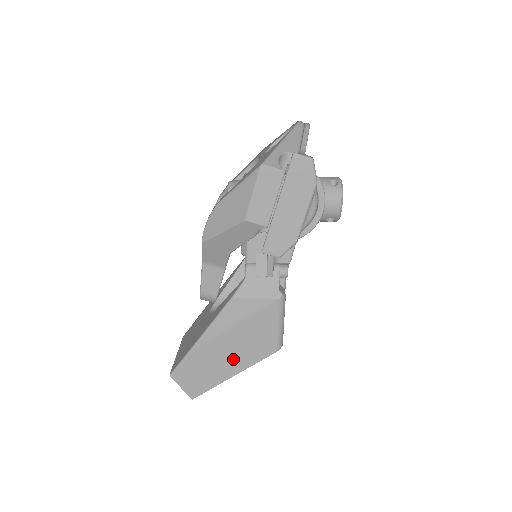
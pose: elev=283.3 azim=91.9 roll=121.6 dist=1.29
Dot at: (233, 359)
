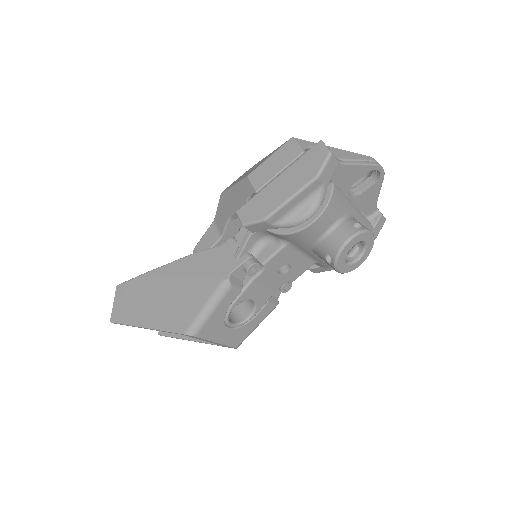
Dot at: (156, 310)
